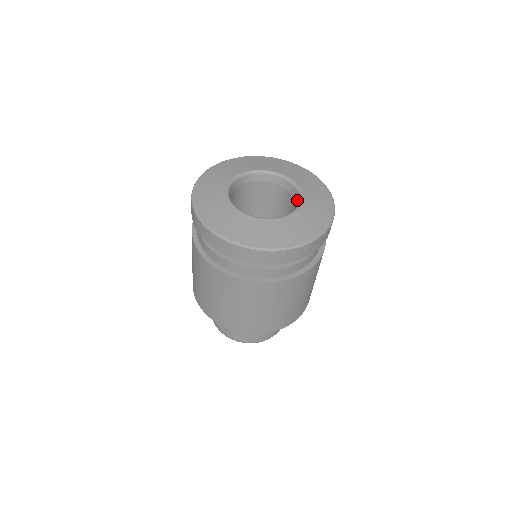
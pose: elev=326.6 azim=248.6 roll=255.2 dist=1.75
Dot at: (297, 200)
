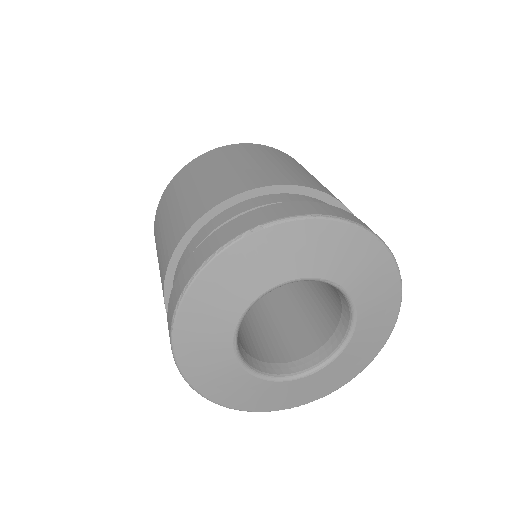
Dot at: (344, 320)
